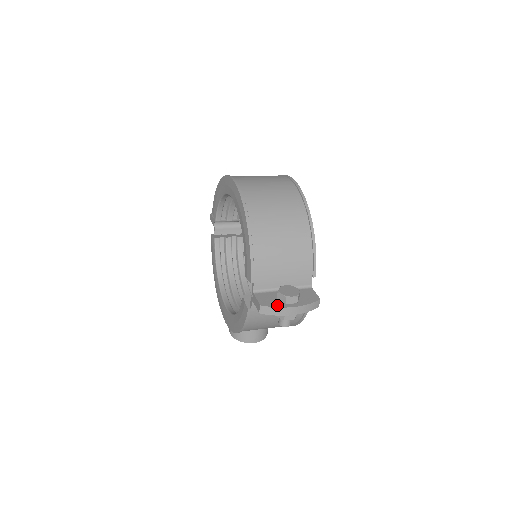
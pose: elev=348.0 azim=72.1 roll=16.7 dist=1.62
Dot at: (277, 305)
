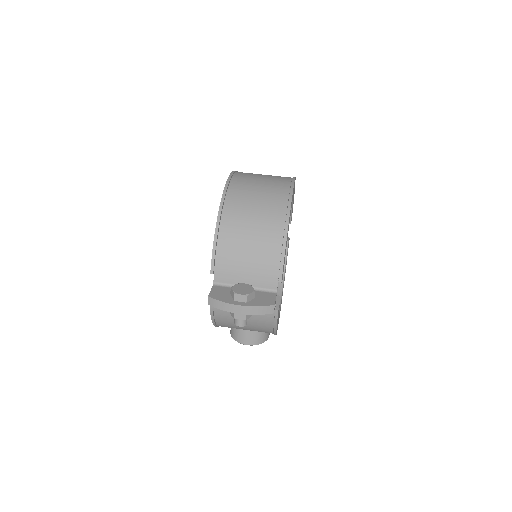
Dot at: (224, 300)
